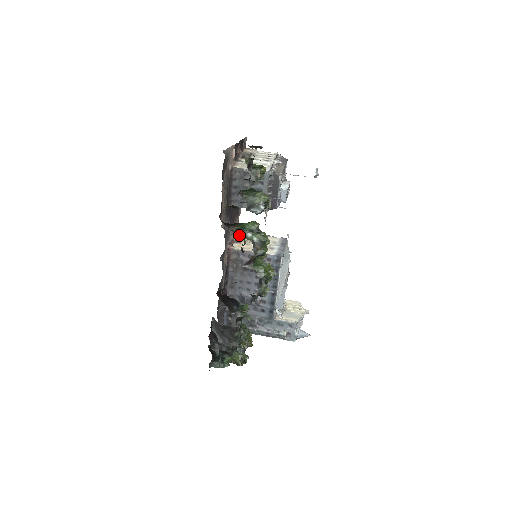
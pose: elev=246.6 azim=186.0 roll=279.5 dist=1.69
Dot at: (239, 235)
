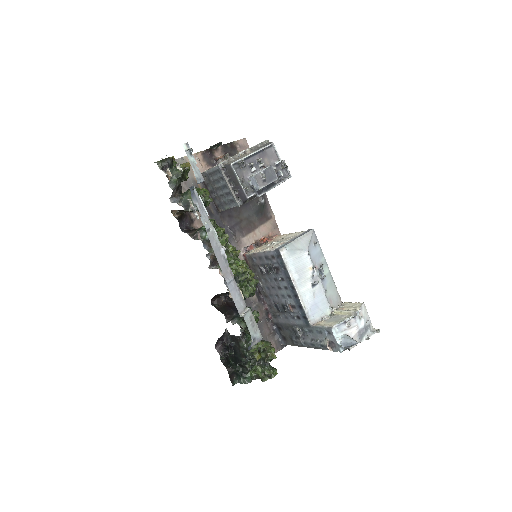
Dot at: (196, 237)
